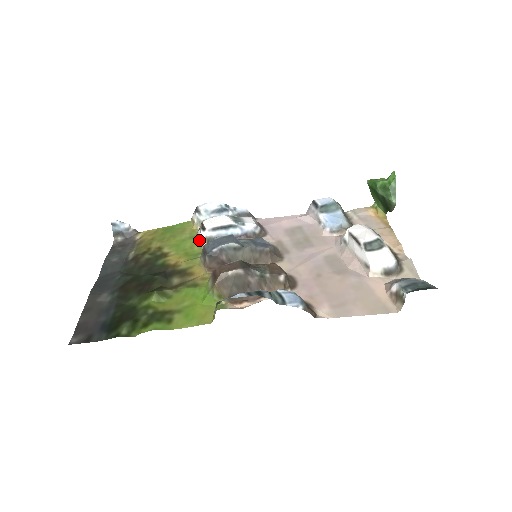
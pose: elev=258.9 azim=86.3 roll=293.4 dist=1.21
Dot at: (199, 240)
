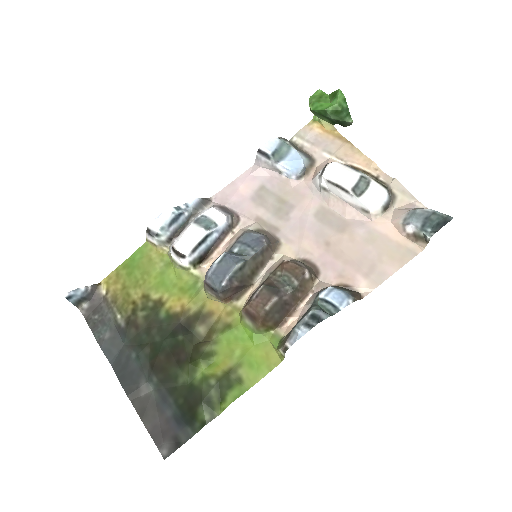
Dot at: (183, 268)
